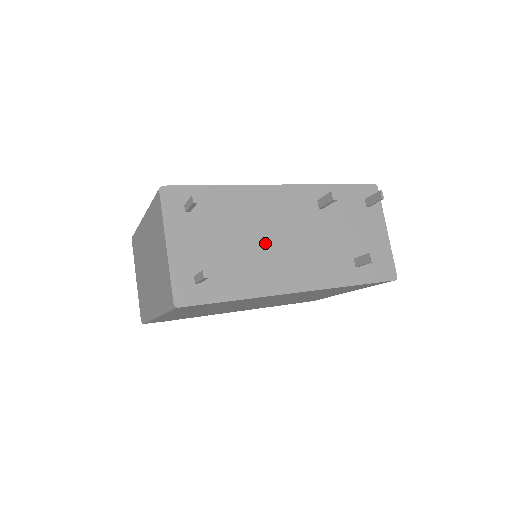
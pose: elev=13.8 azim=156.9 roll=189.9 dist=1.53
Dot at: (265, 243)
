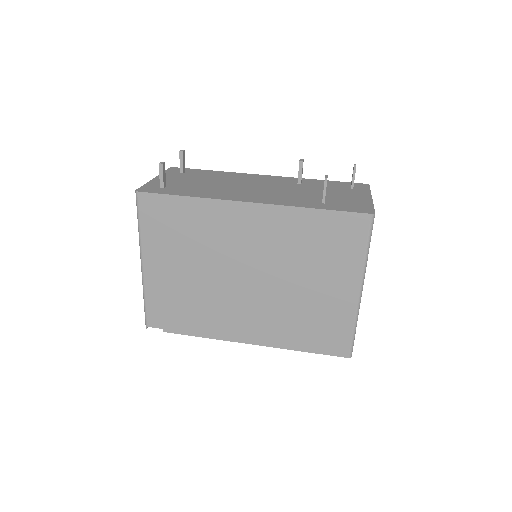
Dot at: (234, 186)
